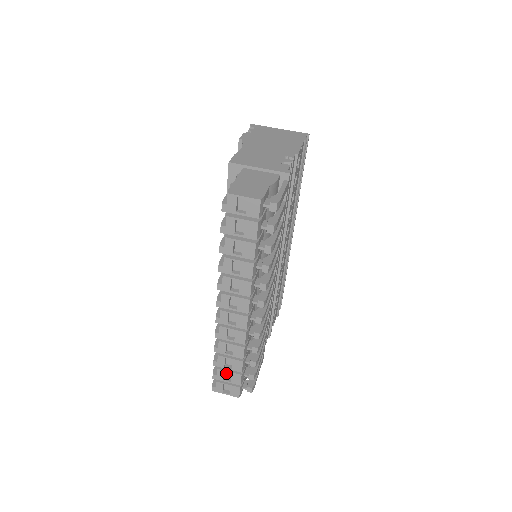
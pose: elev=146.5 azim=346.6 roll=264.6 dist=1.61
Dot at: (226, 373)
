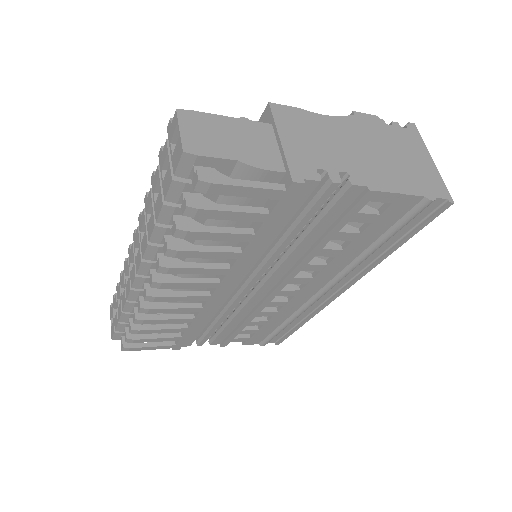
Dot at: occluded
